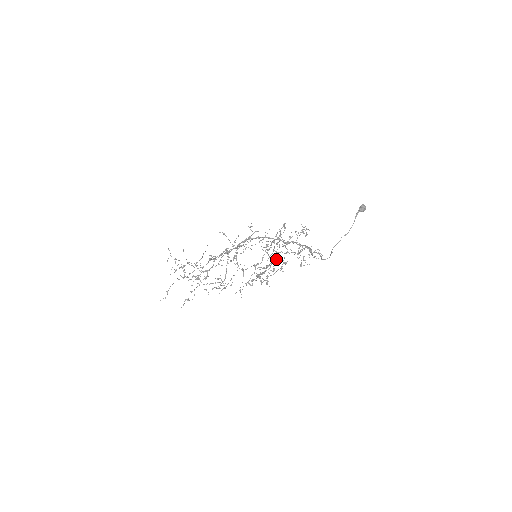
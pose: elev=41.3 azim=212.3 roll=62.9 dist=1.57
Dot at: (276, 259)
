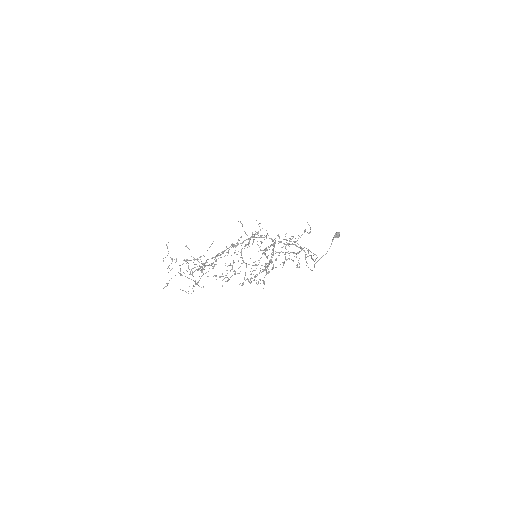
Dot at: (276, 258)
